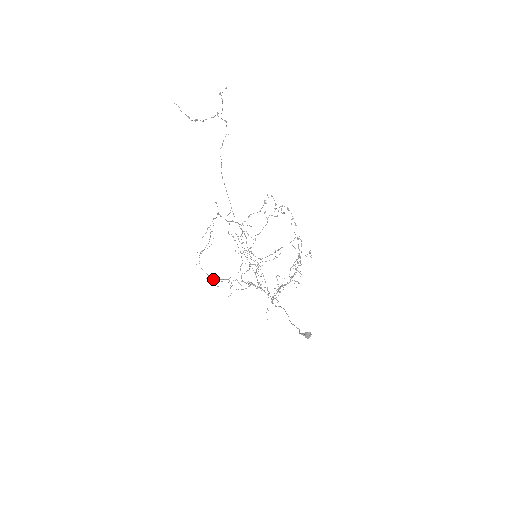
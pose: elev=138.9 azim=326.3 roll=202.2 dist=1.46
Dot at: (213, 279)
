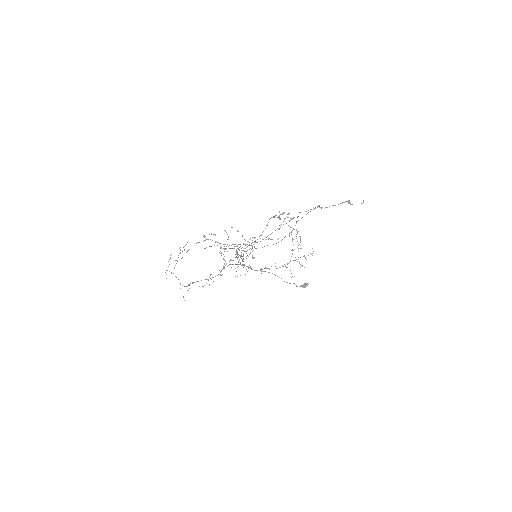
Dot at: occluded
